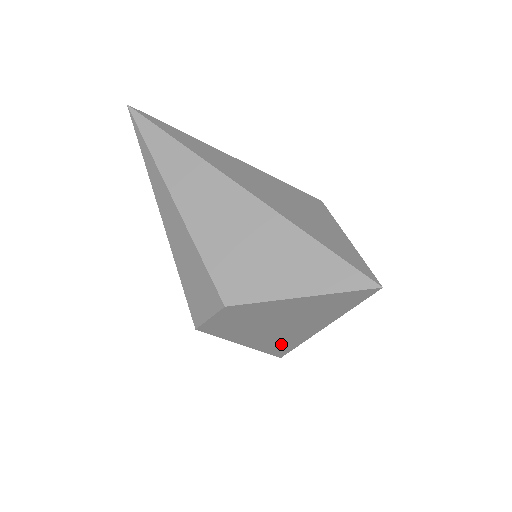
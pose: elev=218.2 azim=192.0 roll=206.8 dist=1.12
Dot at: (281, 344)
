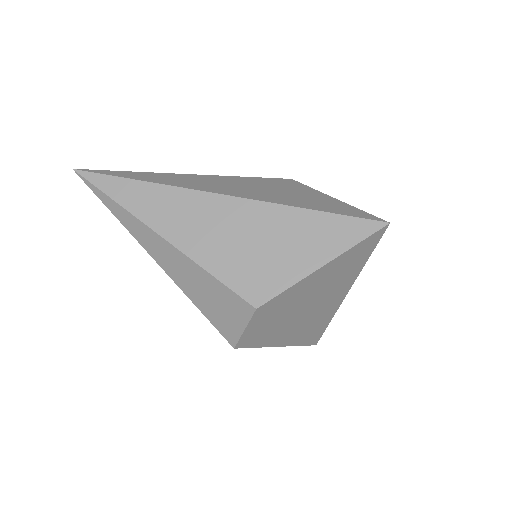
Dot at: (314, 329)
